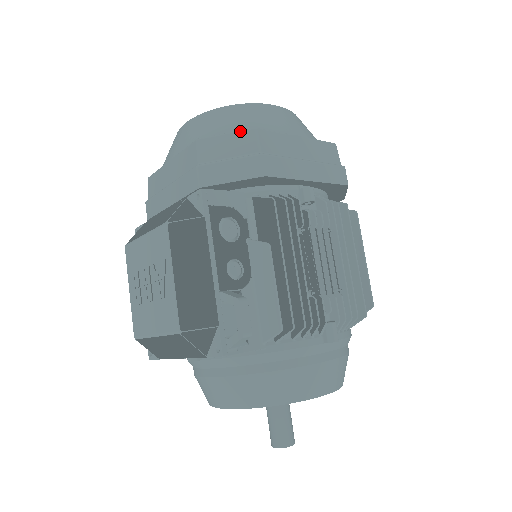
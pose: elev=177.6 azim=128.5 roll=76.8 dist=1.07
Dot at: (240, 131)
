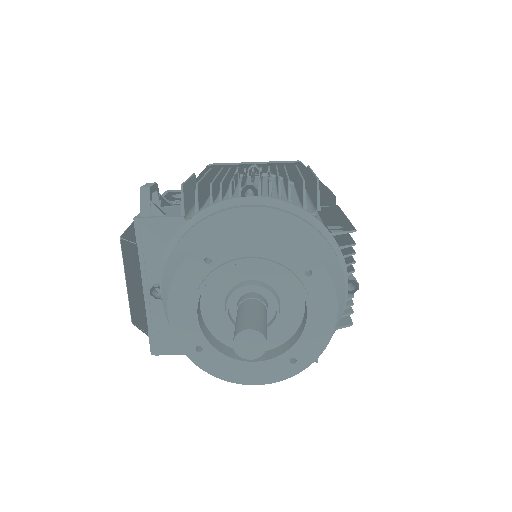
Dot at: occluded
